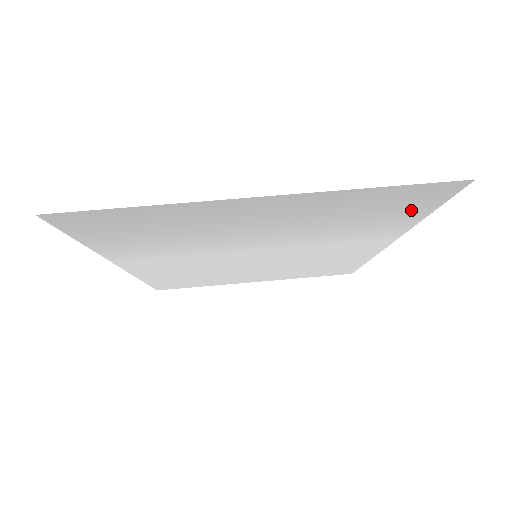
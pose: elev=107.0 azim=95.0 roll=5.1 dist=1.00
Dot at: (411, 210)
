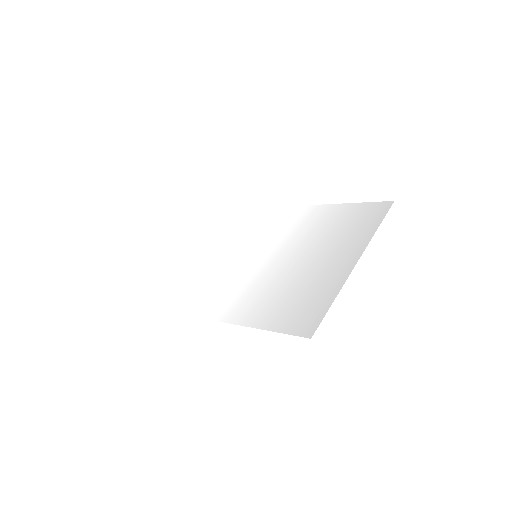
Dot at: (354, 210)
